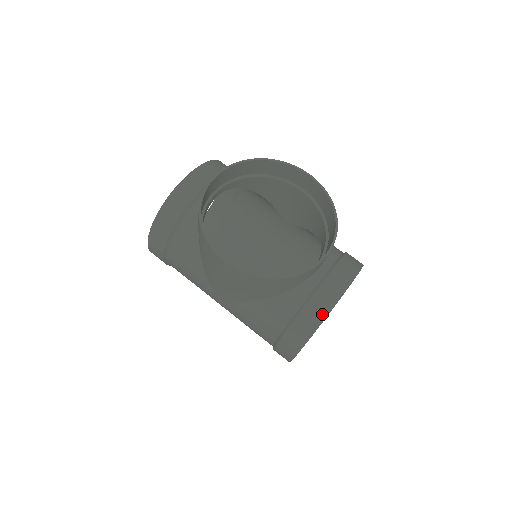
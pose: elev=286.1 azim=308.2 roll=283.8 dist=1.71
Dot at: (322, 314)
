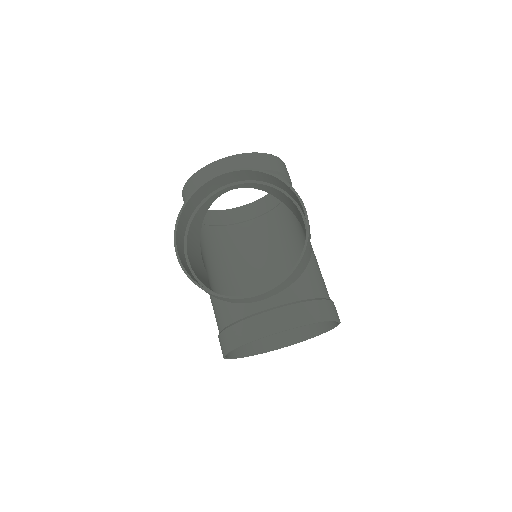
Dot at: (242, 340)
